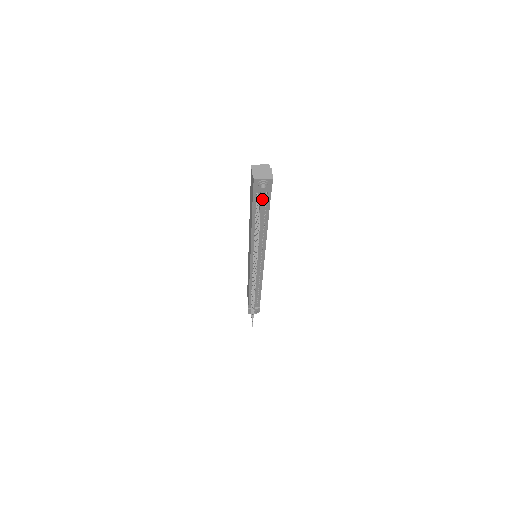
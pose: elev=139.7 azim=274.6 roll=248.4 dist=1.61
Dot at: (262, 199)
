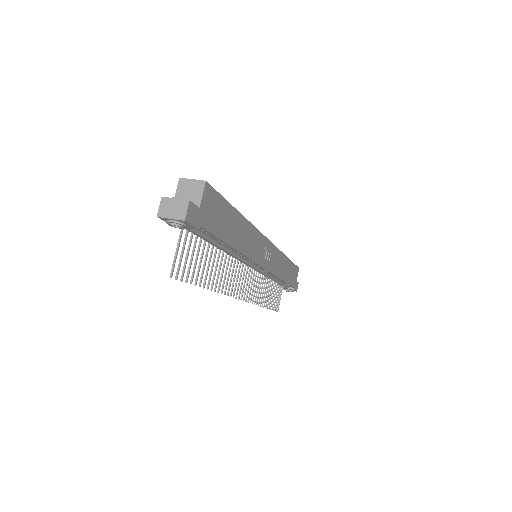
Dot at: (194, 232)
